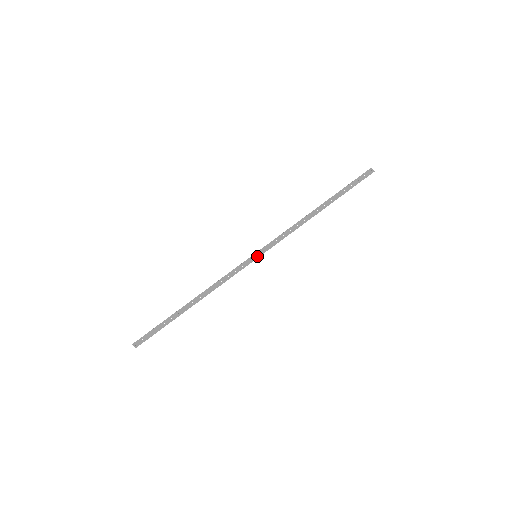
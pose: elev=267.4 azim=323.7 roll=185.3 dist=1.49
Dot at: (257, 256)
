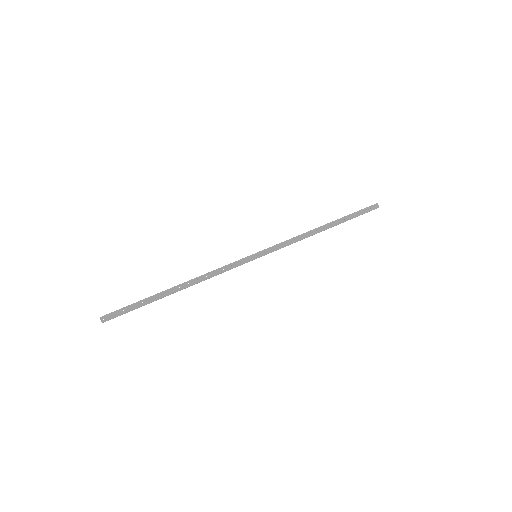
Dot at: (257, 256)
